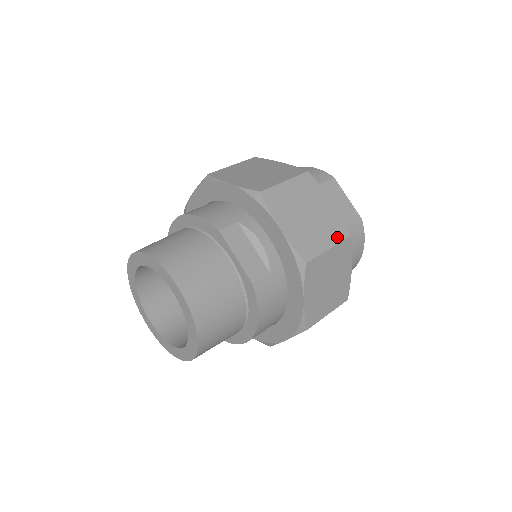
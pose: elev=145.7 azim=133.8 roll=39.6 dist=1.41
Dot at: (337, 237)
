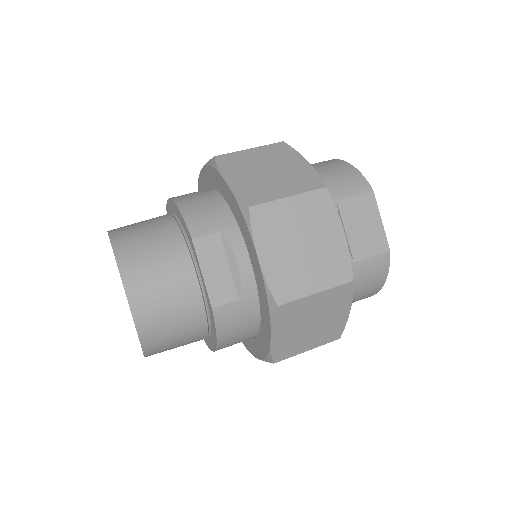
Dot at: (333, 280)
